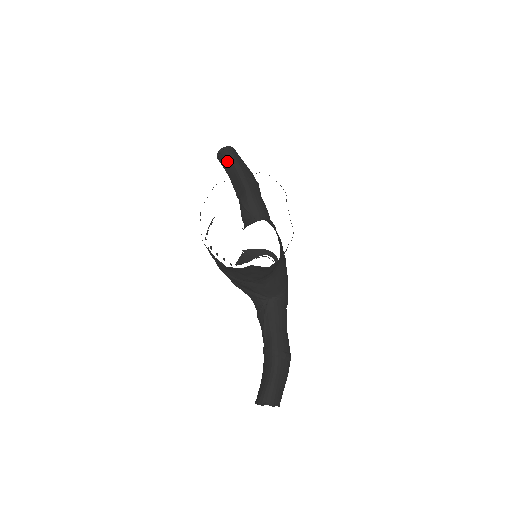
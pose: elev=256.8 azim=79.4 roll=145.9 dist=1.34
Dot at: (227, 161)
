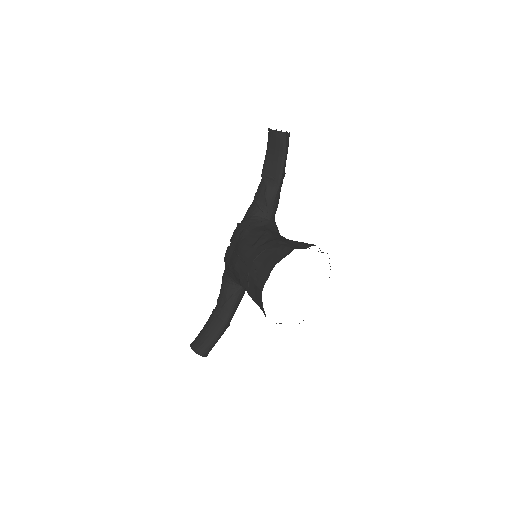
Dot at: (279, 147)
